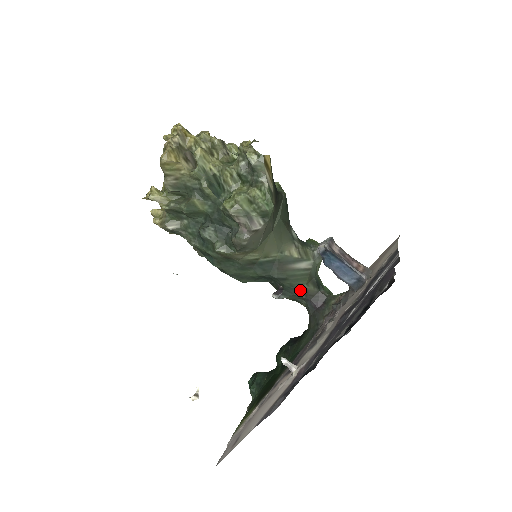
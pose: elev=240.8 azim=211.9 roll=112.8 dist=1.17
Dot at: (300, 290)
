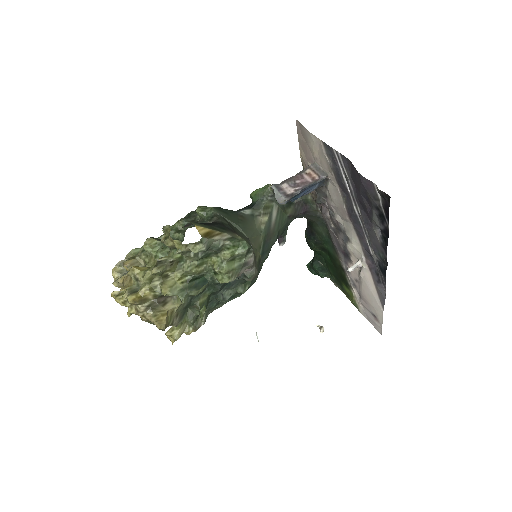
Dot at: (288, 221)
